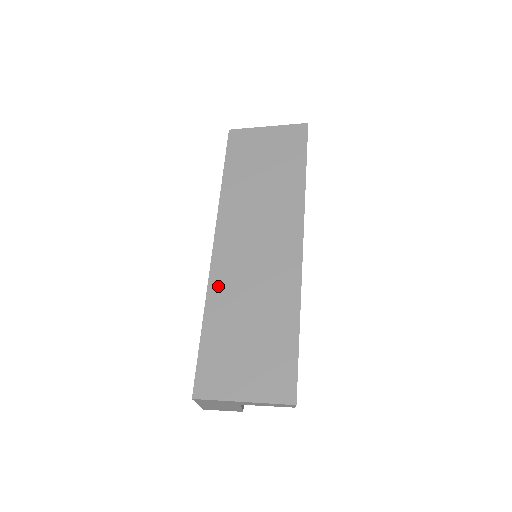
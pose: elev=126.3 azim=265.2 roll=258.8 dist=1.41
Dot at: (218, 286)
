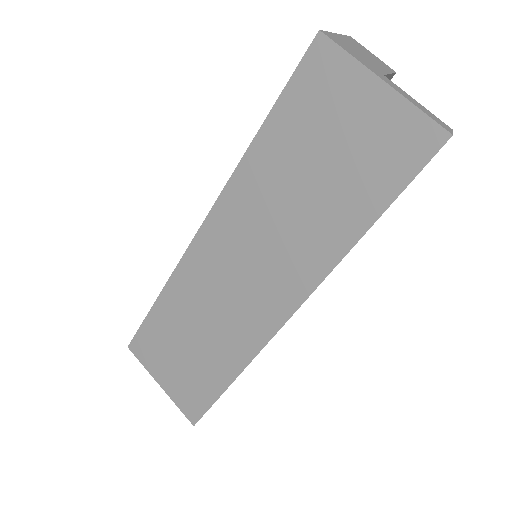
Dot at: (183, 279)
